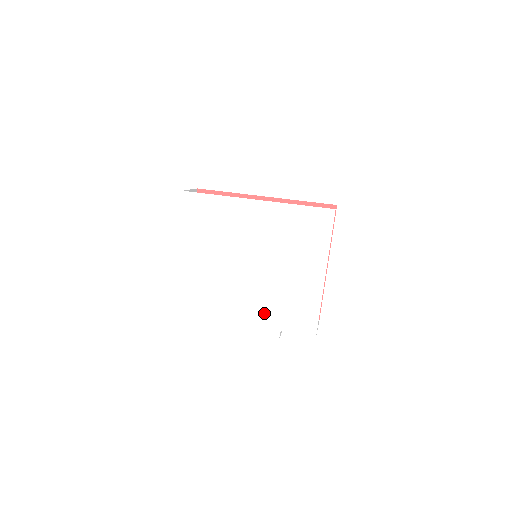
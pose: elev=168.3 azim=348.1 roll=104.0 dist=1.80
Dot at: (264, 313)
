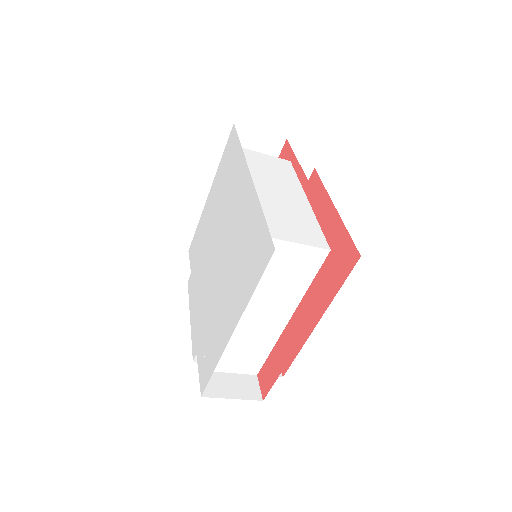
Dot at: (201, 320)
